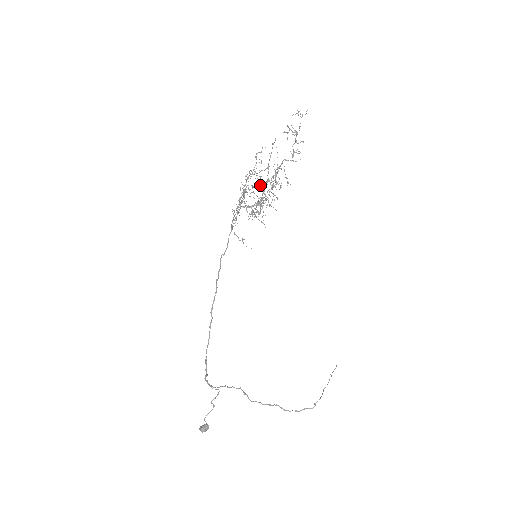
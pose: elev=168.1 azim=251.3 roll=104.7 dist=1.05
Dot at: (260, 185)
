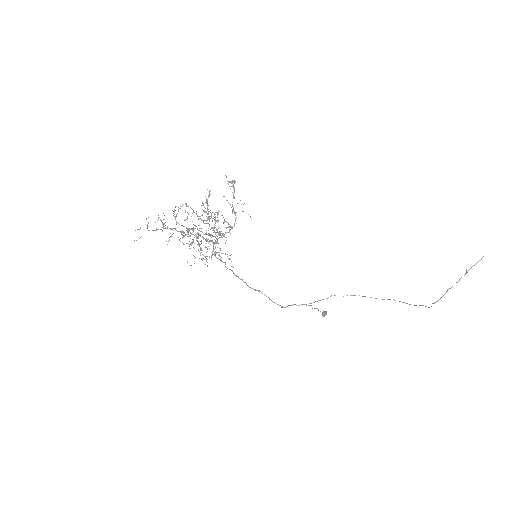
Dot at: (234, 183)
